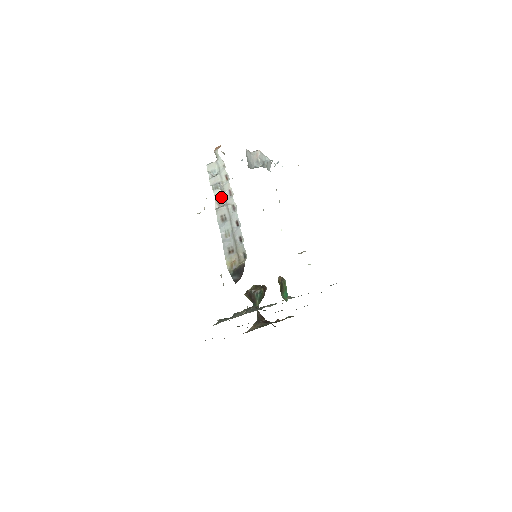
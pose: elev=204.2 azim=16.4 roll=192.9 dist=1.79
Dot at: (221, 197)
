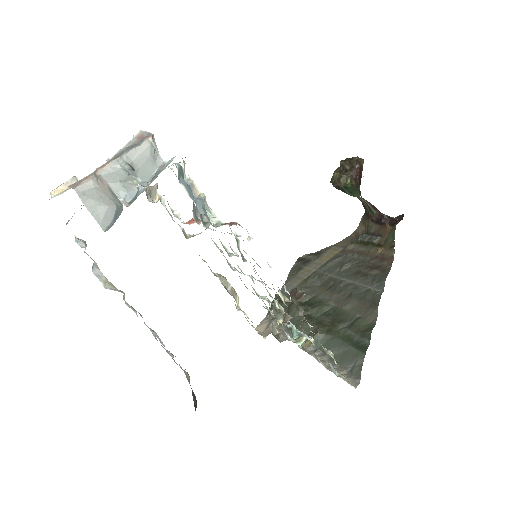
Dot at: (111, 289)
